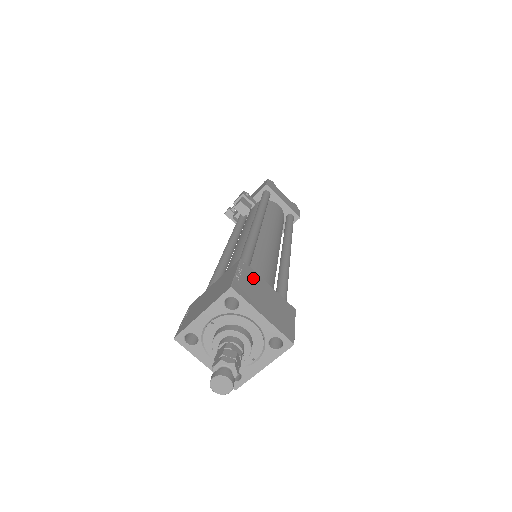
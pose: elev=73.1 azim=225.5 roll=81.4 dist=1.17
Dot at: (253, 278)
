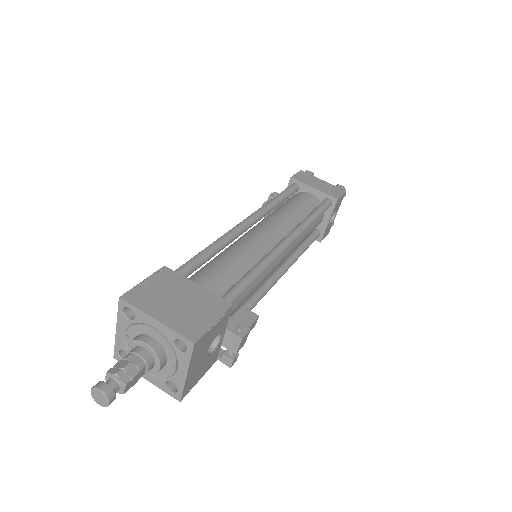
Dot at: (171, 282)
